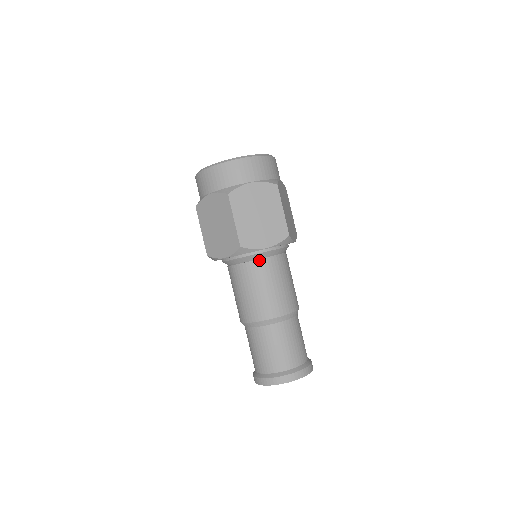
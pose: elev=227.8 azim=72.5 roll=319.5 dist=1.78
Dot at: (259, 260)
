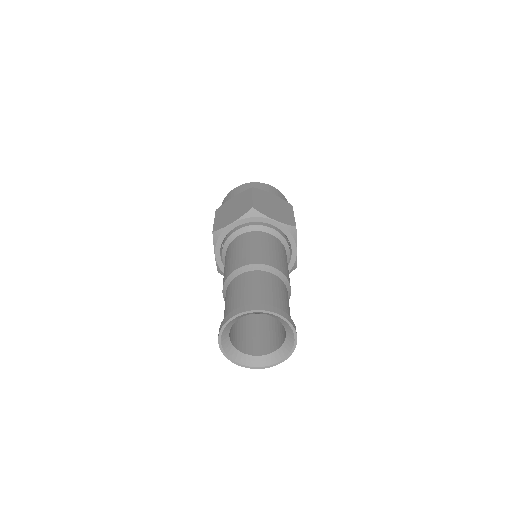
Dot at: (264, 232)
